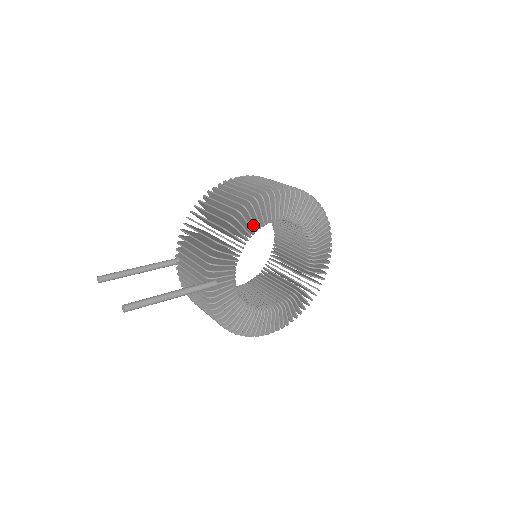
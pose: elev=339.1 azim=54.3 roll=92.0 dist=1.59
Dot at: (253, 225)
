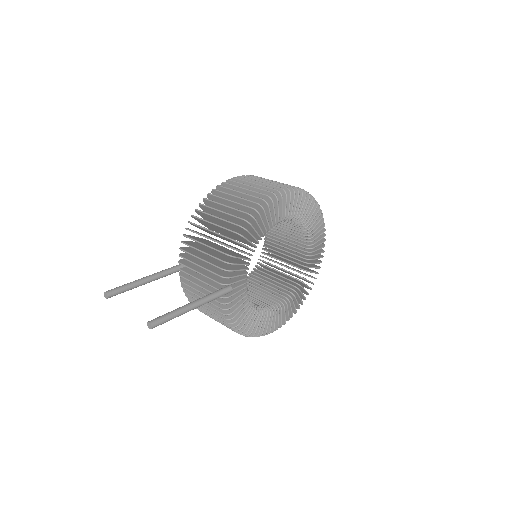
Dot at: (263, 227)
